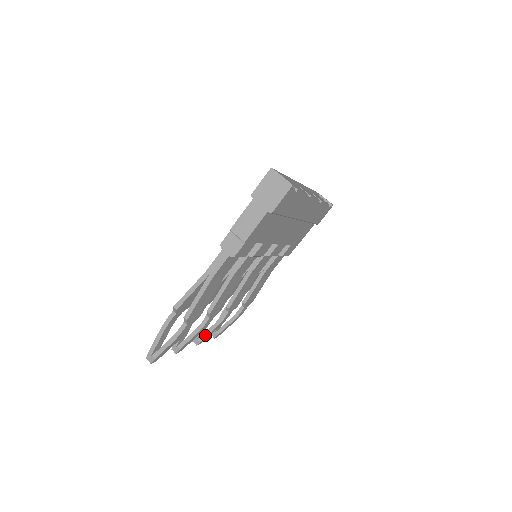
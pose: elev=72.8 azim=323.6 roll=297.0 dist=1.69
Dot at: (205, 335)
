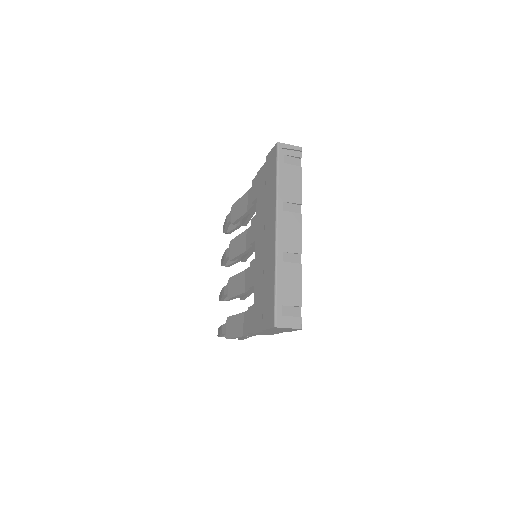
Dot at: (230, 265)
